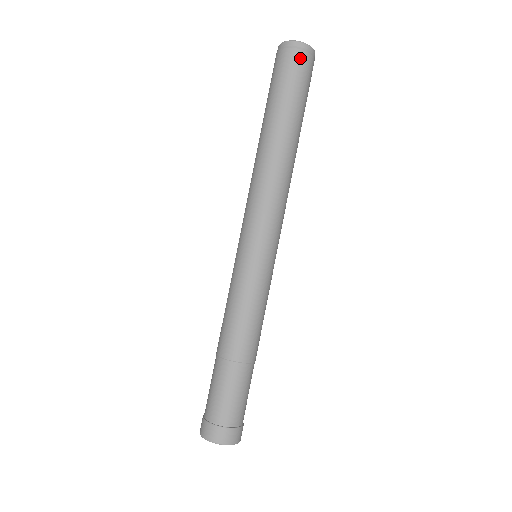
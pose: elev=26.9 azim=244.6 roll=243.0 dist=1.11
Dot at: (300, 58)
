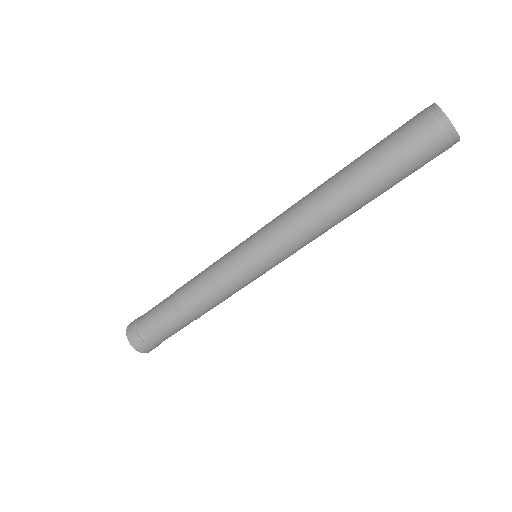
Dot at: occluded
